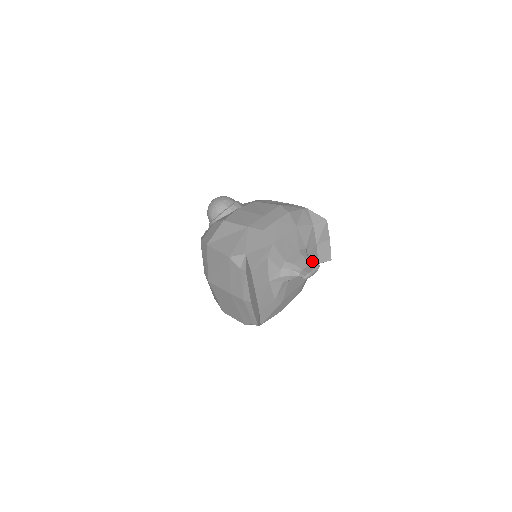
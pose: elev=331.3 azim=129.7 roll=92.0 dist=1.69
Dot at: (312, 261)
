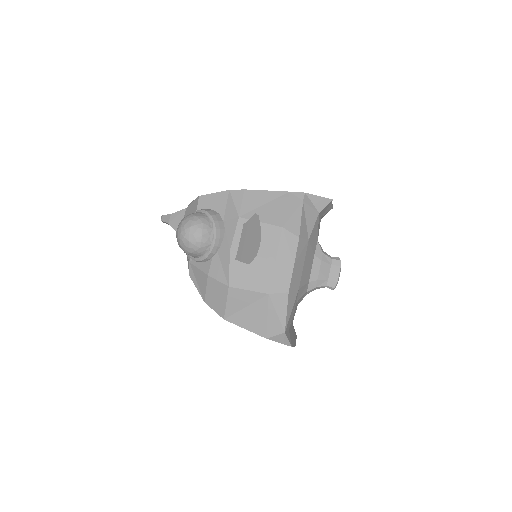
Dot at: occluded
